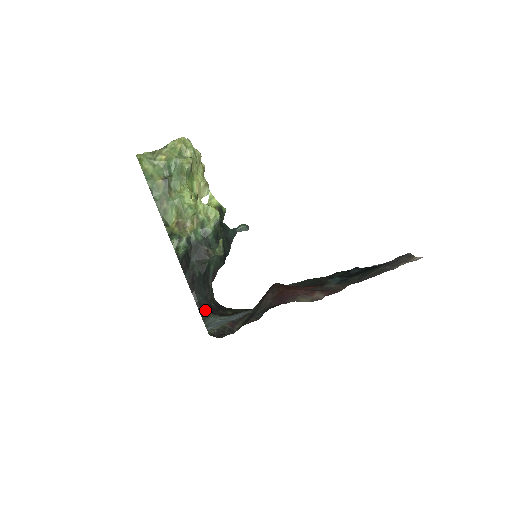
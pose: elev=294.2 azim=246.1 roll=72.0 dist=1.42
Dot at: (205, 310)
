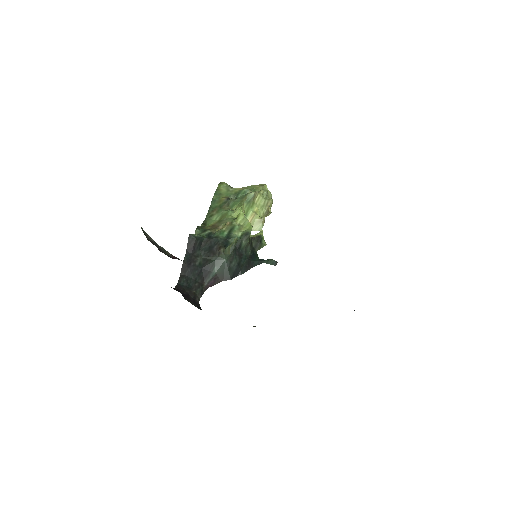
Dot at: (179, 290)
